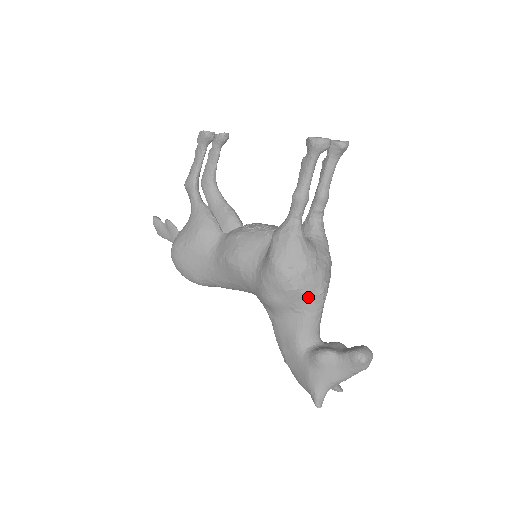
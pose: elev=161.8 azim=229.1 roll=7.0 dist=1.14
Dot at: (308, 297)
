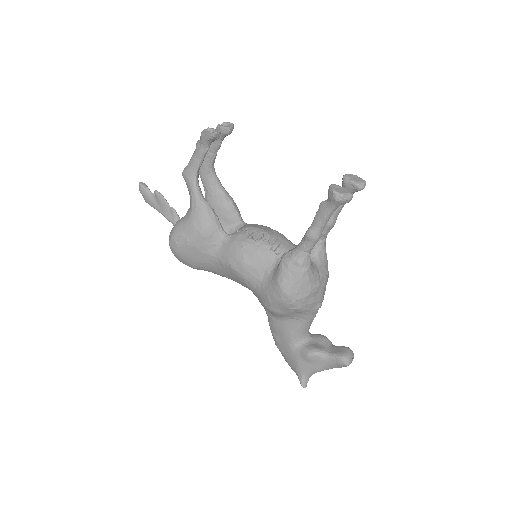
Dot at: (307, 311)
